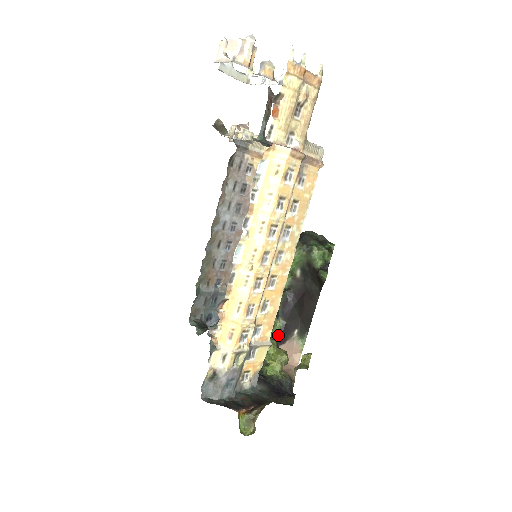
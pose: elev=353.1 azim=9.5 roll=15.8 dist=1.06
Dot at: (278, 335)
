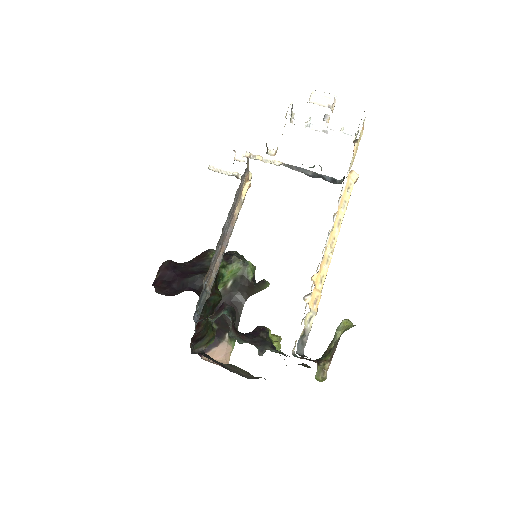
Dot at: occluded
